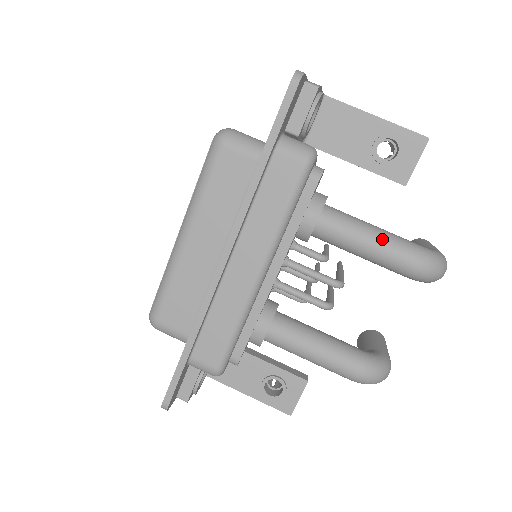
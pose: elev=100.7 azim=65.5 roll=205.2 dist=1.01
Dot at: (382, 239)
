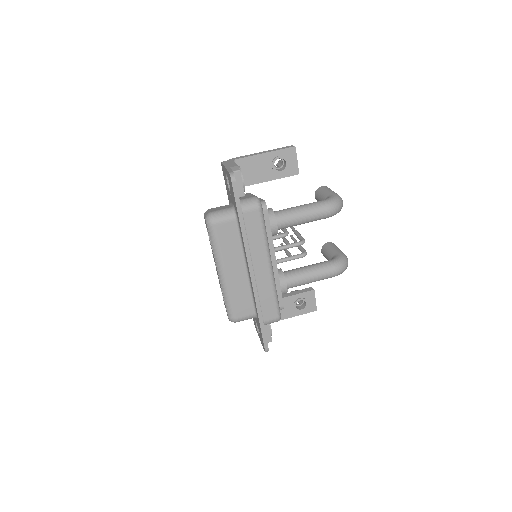
Dot at: (309, 211)
